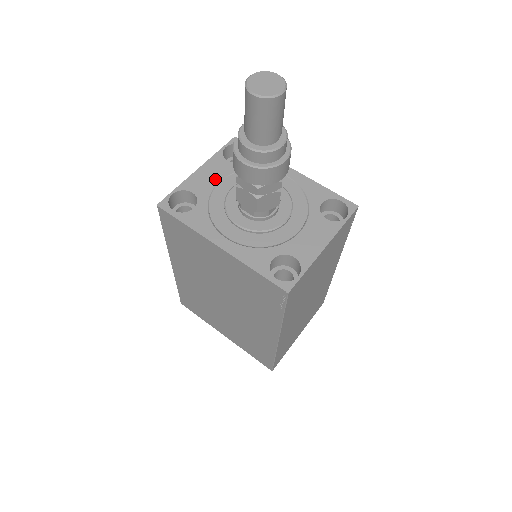
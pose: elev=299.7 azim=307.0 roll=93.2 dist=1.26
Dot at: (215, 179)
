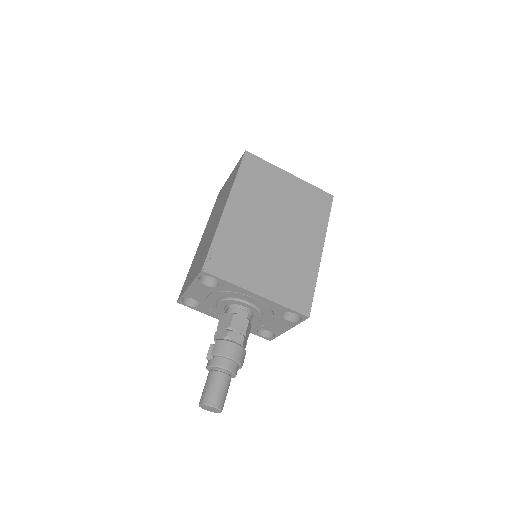
Dot at: (203, 294)
